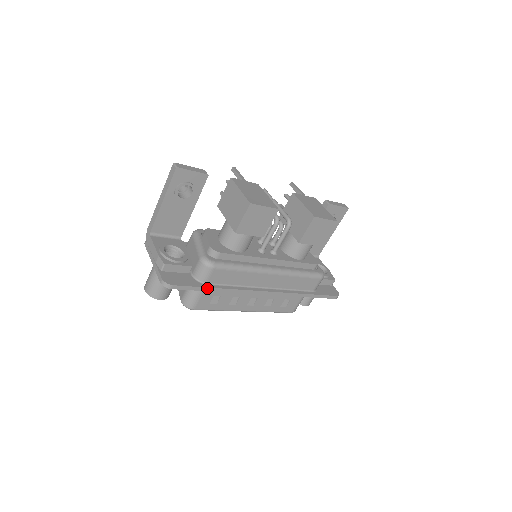
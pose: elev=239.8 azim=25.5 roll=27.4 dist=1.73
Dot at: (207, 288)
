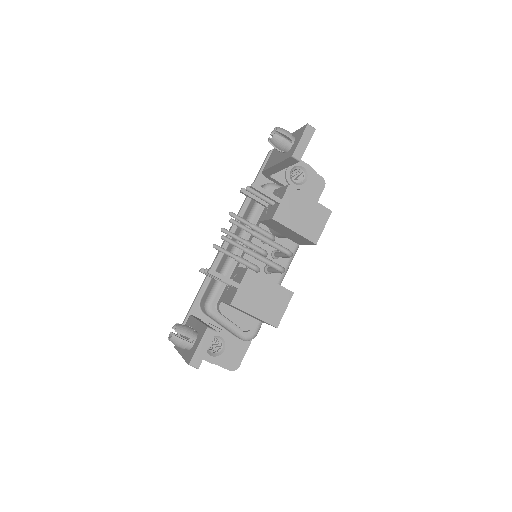
Dot at: occluded
